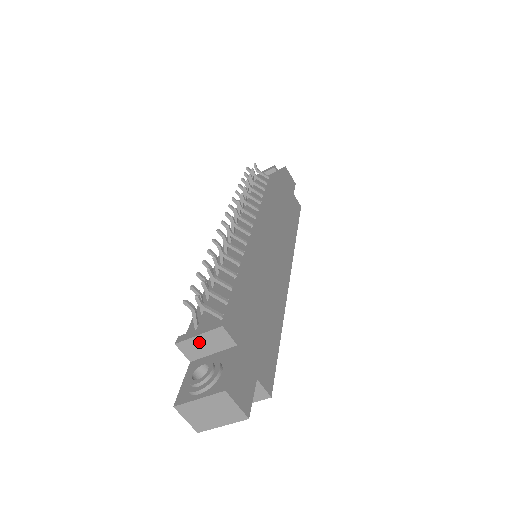
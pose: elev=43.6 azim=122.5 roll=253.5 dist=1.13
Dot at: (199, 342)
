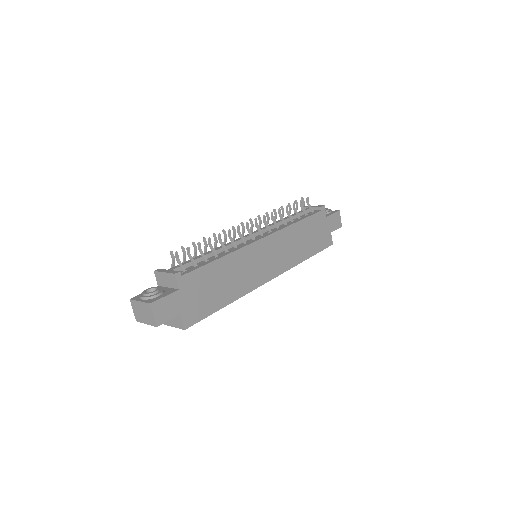
Dot at: (164, 277)
